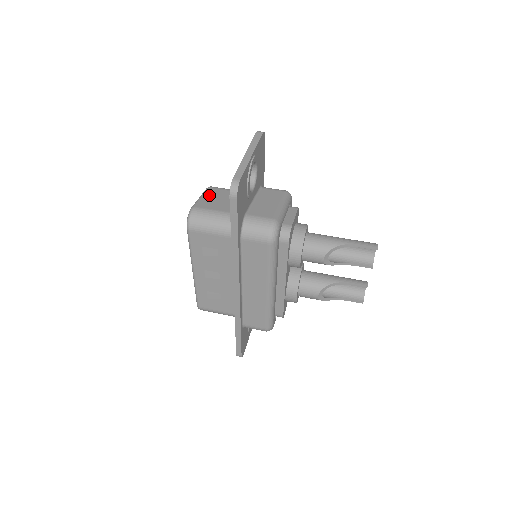
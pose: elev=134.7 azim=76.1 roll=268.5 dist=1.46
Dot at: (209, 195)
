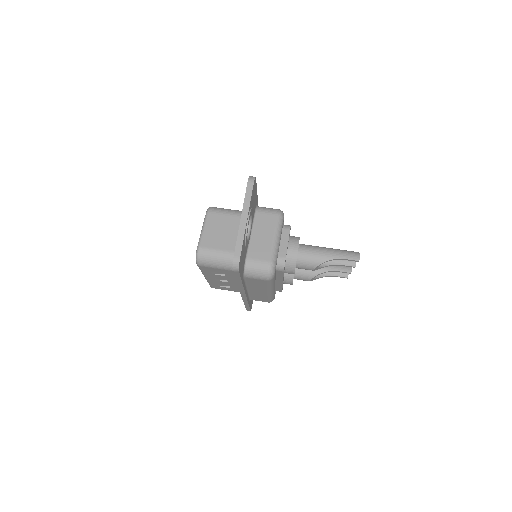
Dot at: (210, 226)
